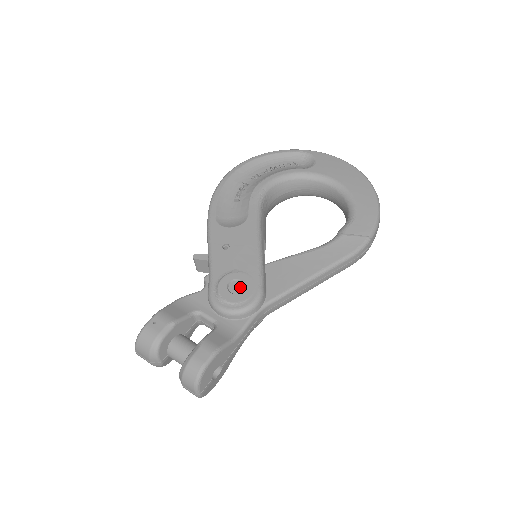
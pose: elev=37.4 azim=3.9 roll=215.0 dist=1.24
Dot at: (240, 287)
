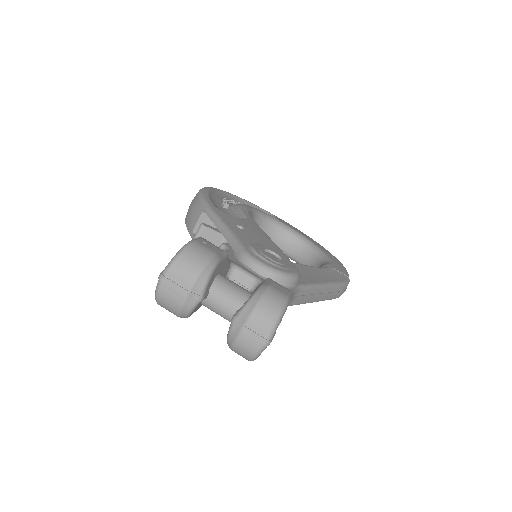
Dot at: (276, 258)
